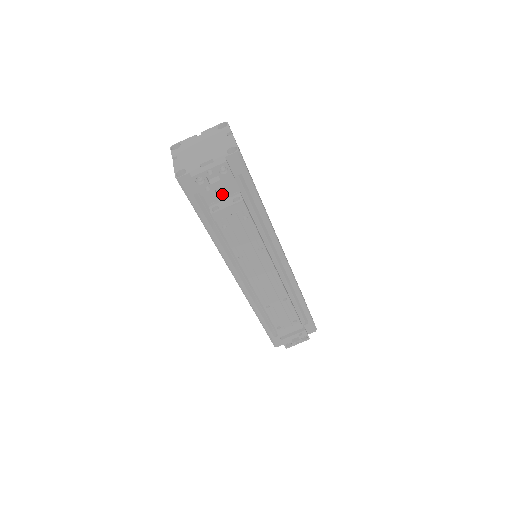
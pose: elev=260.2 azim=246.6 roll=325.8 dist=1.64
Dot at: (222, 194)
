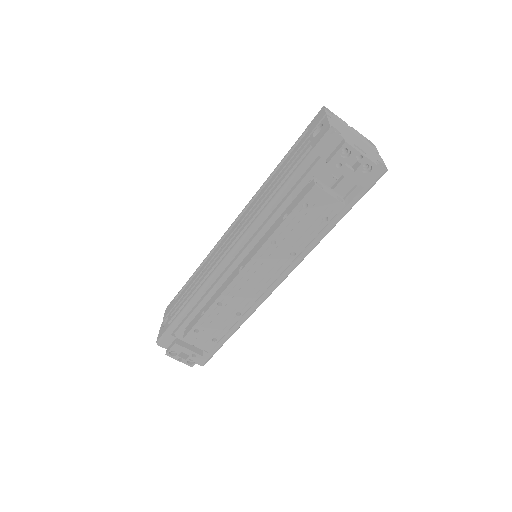
Dot at: (325, 183)
